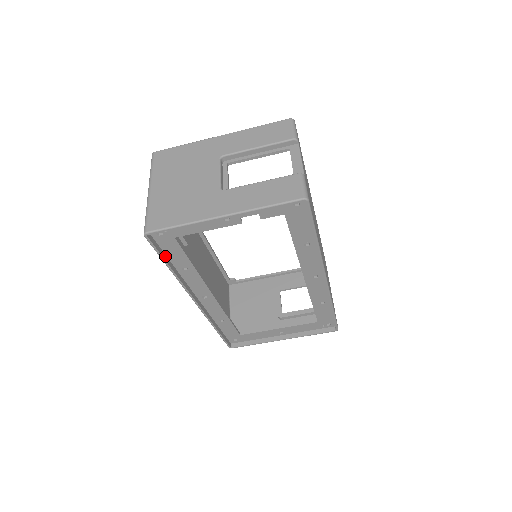
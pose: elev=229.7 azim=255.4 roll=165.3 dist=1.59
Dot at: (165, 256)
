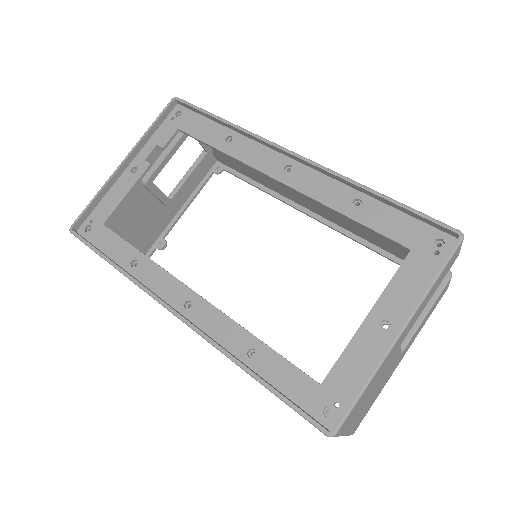
Dot at: occluded
